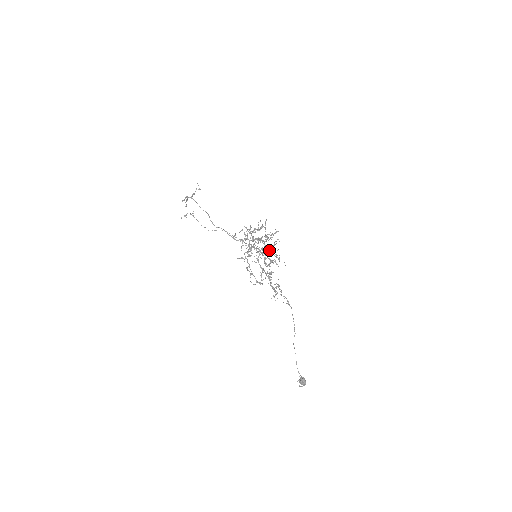
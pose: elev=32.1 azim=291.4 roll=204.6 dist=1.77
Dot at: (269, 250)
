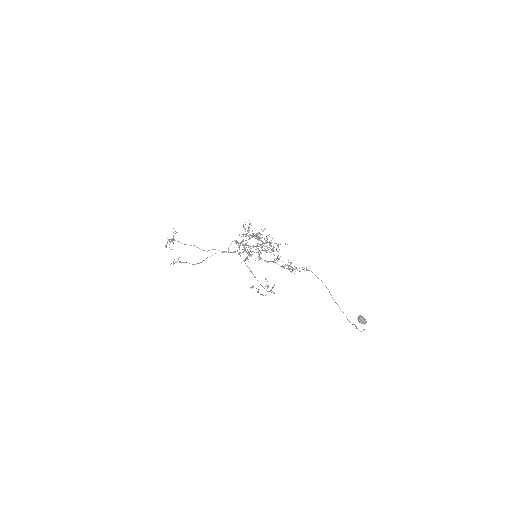
Dot at: (265, 243)
